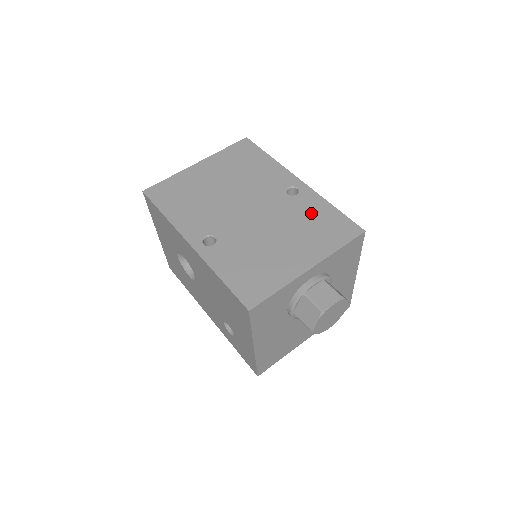
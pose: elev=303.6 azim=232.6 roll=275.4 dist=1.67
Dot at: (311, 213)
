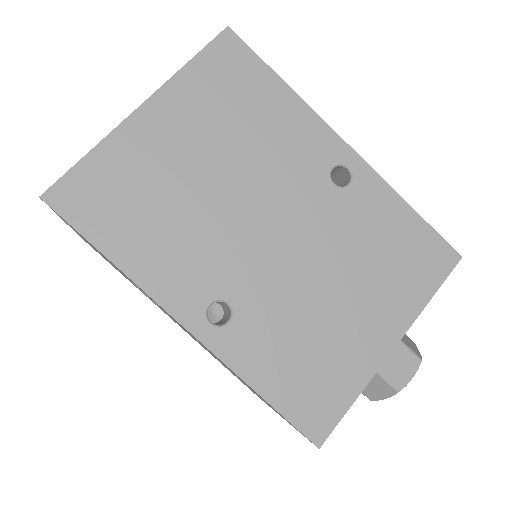
Dot at: (379, 227)
